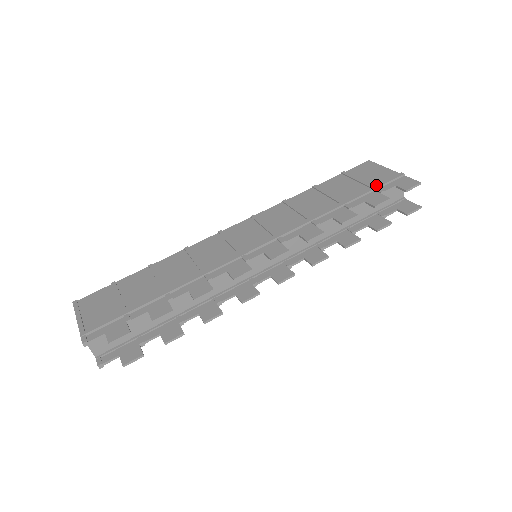
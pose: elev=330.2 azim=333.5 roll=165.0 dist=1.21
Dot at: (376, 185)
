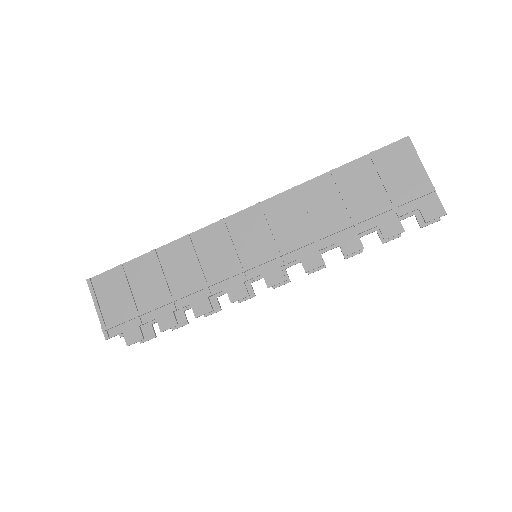
Dot at: (398, 202)
